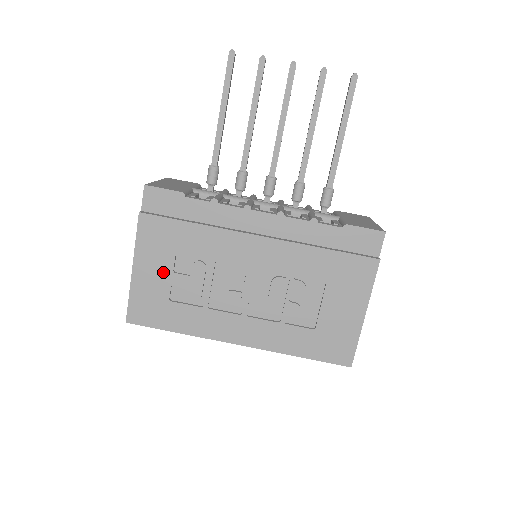
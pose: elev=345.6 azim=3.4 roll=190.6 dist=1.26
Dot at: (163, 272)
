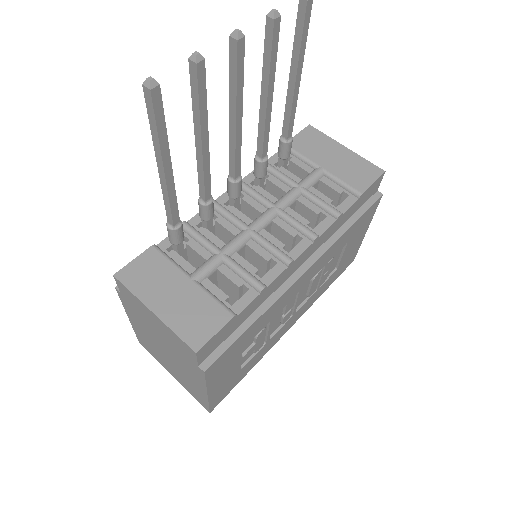
Dot at: (233, 367)
